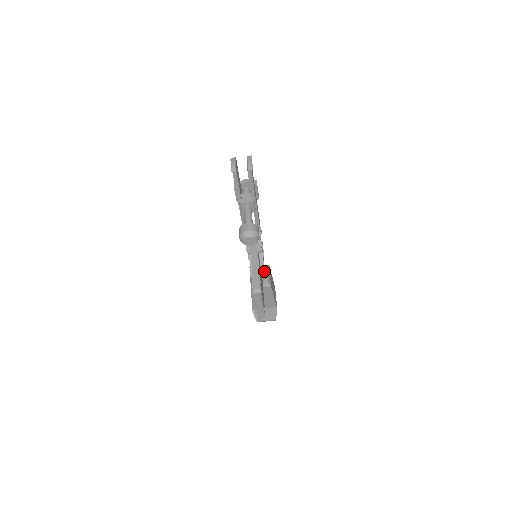
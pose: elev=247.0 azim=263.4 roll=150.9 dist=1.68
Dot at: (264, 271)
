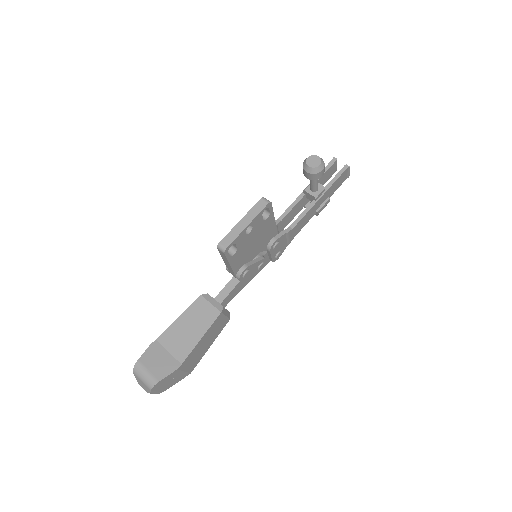
Dot at: (251, 264)
